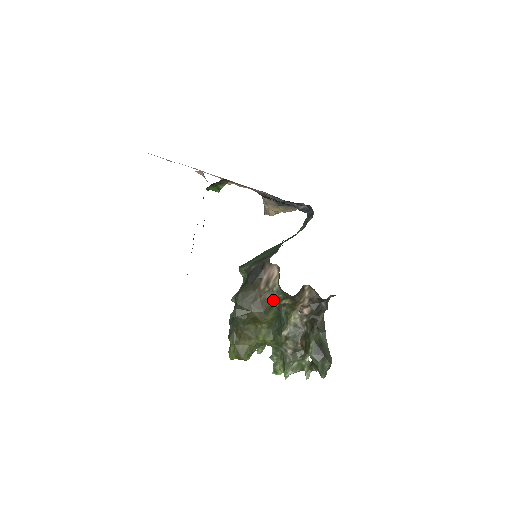
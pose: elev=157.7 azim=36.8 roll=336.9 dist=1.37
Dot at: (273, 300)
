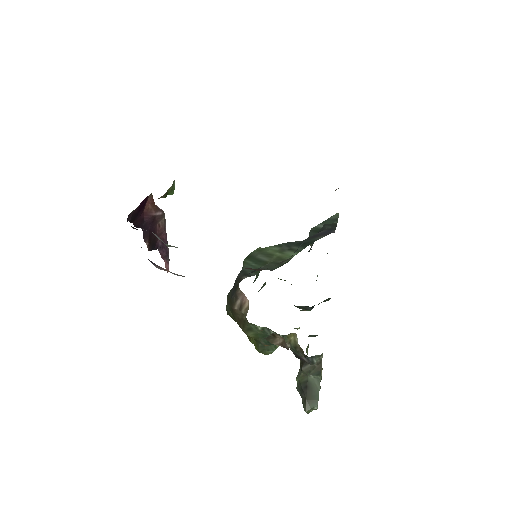
Dot at: (251, 324)
